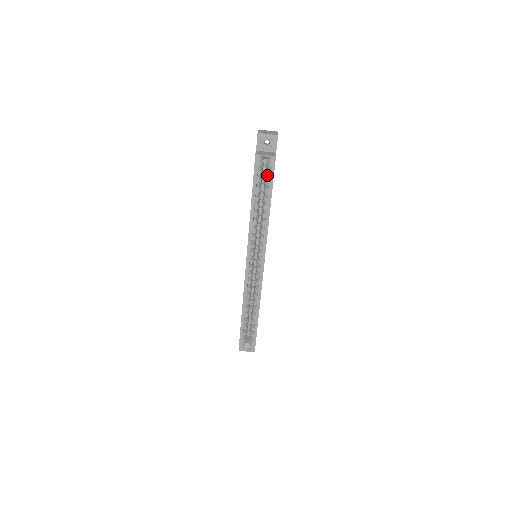
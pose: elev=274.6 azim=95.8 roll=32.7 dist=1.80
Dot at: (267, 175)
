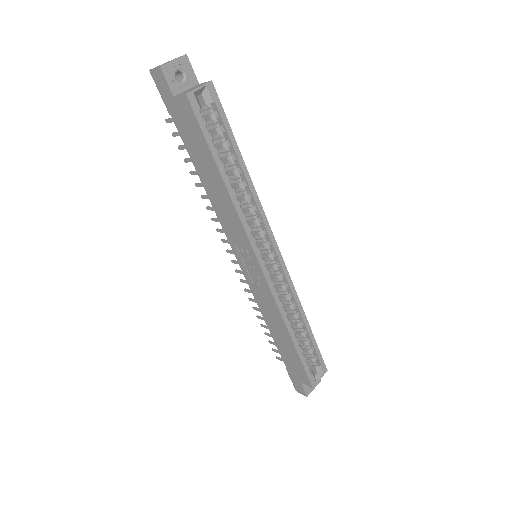
Dot at: (214, 120)
